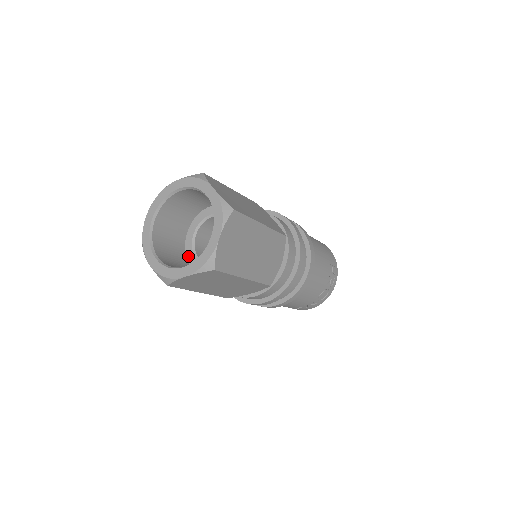
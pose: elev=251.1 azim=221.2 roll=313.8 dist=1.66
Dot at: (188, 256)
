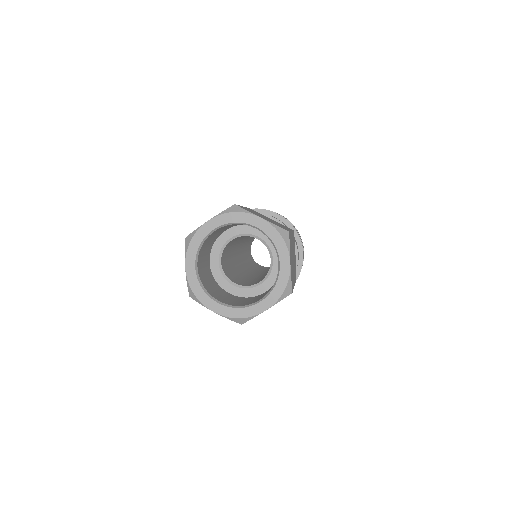
Dot at: (213, 252)
